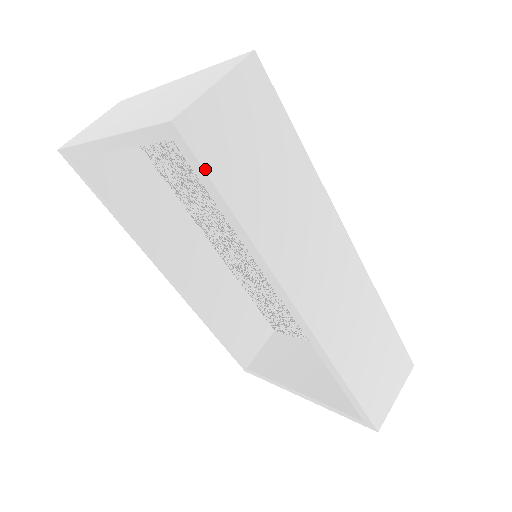
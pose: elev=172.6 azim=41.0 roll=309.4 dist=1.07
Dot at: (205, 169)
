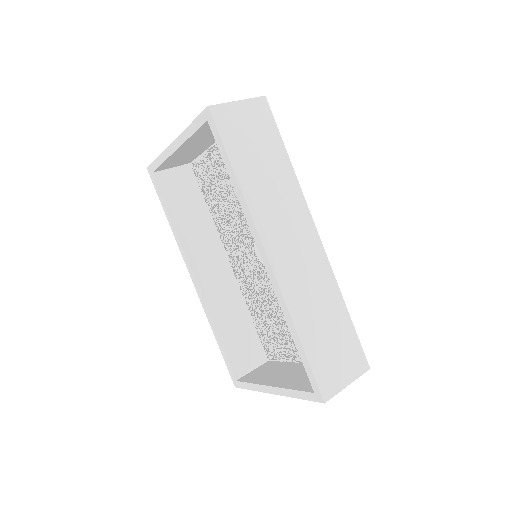
Dot at: (221, 136)
